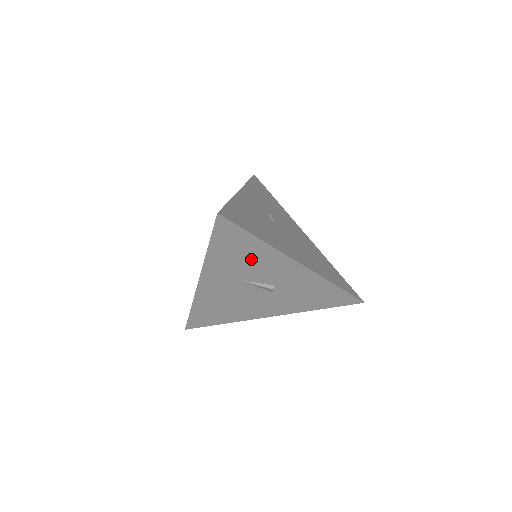
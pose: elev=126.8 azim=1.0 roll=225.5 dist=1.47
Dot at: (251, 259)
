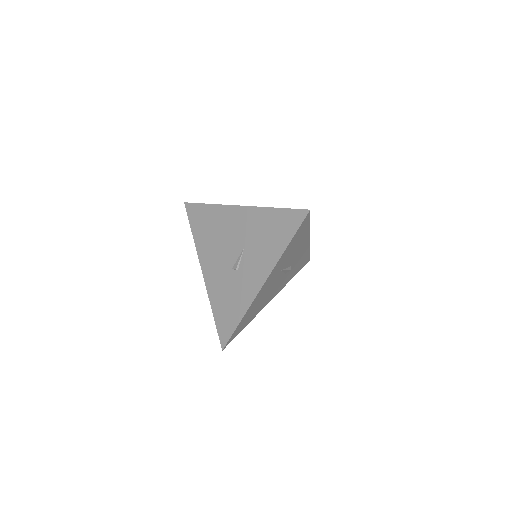
Dot at: (297, 246)
